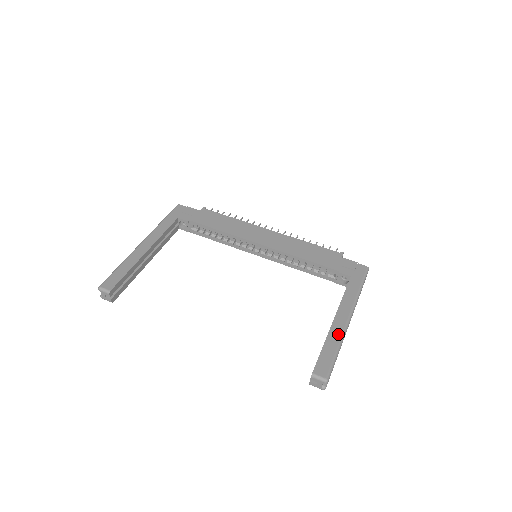
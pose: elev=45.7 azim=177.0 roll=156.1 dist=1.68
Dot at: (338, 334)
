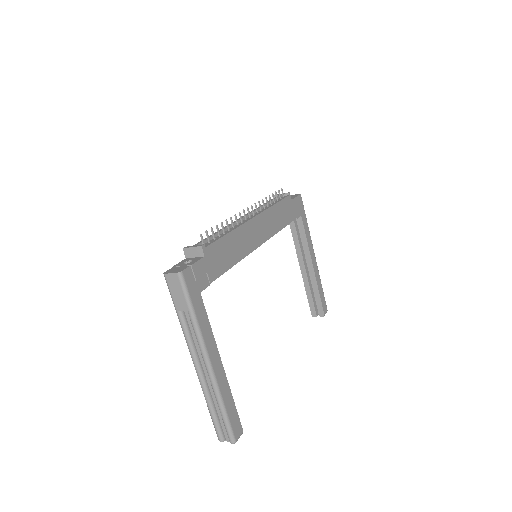
Dot at: (318, 275)
